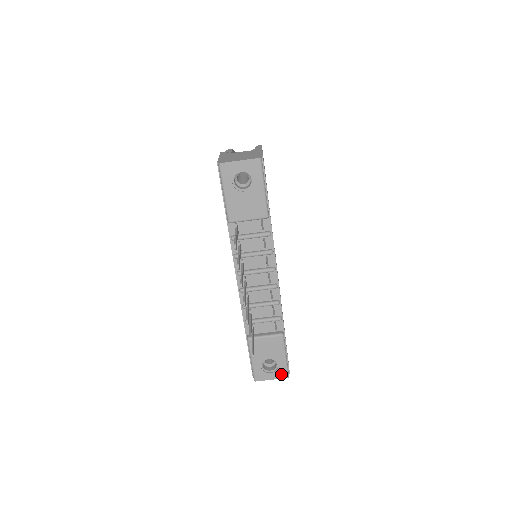
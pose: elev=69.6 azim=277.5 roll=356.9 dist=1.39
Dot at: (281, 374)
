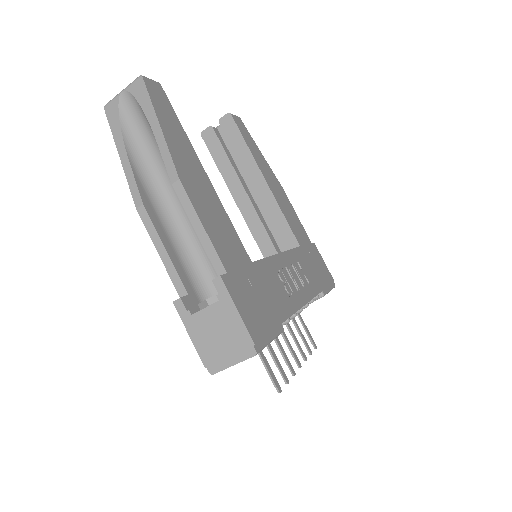
Dot at: occluded
